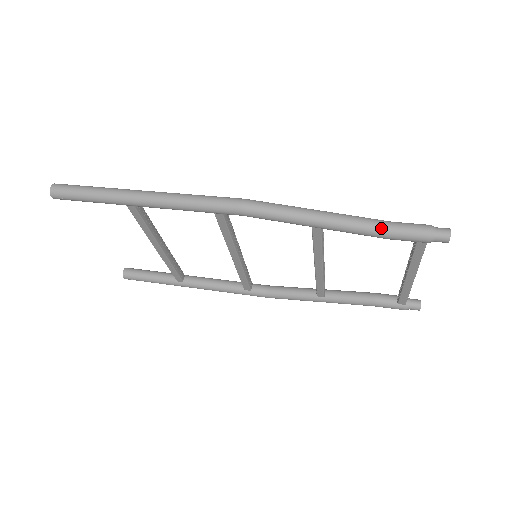
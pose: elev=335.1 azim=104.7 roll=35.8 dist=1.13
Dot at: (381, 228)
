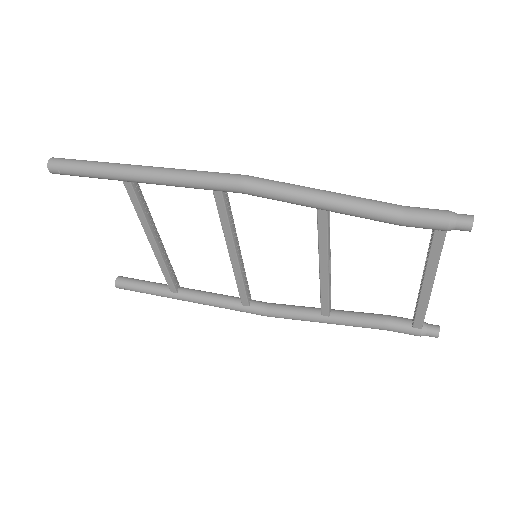
Dot at: (394, 210)
